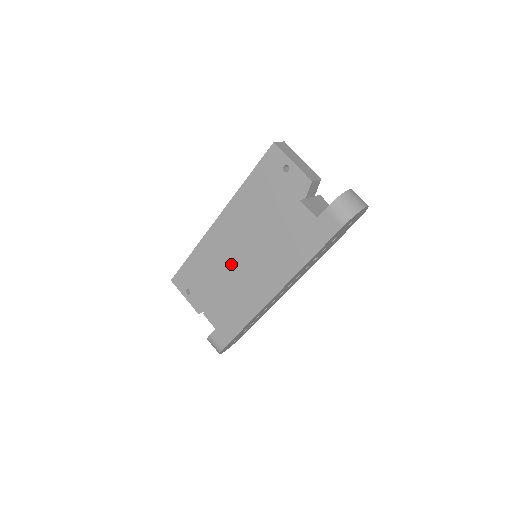
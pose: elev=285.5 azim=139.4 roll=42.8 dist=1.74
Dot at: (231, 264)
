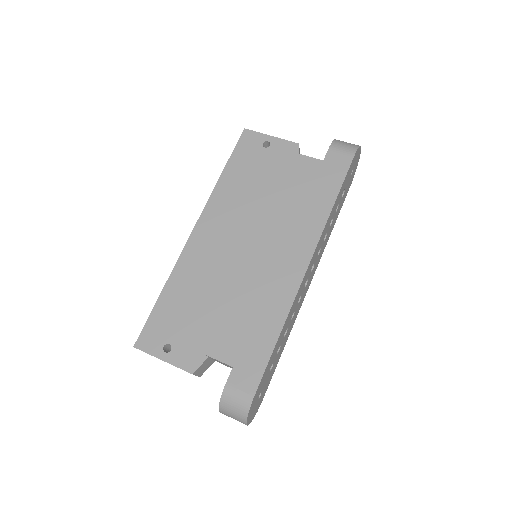
Dot at: (228, 272)
